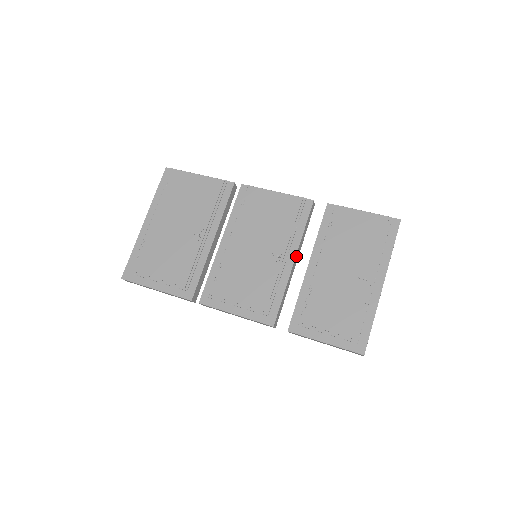
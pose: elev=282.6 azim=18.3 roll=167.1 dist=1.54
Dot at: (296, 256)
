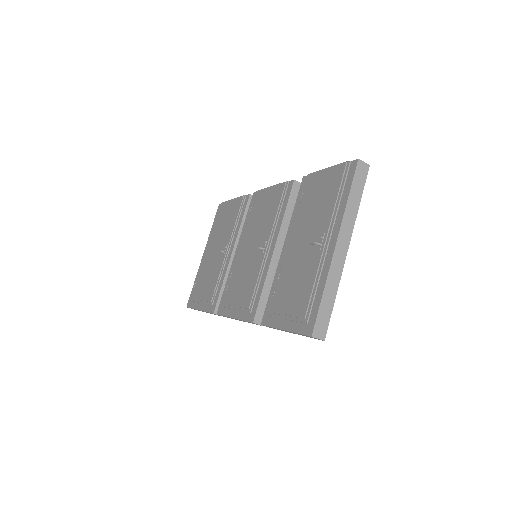
Dot at: (278, 243)
